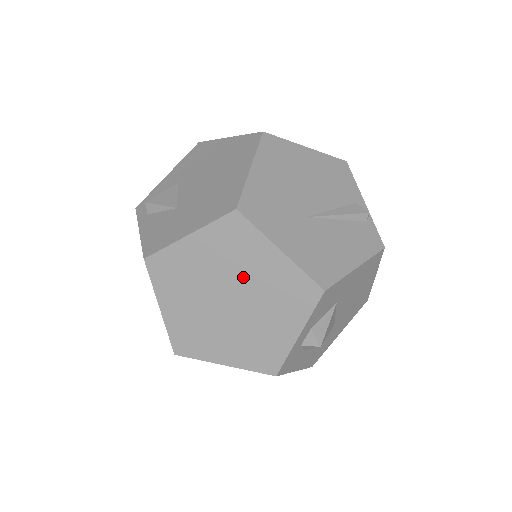
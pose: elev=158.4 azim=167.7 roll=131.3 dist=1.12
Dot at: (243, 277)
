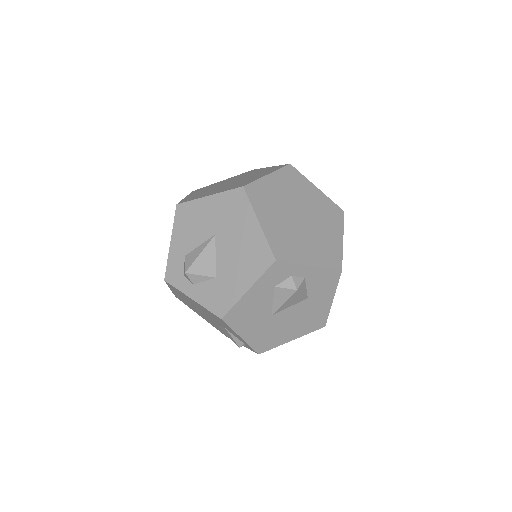
Dot at: (318, 222)
